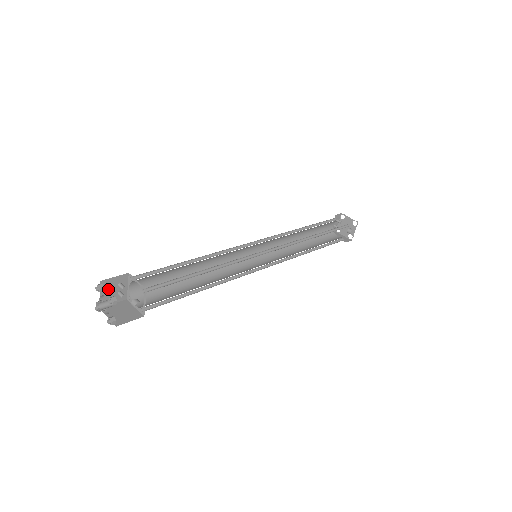
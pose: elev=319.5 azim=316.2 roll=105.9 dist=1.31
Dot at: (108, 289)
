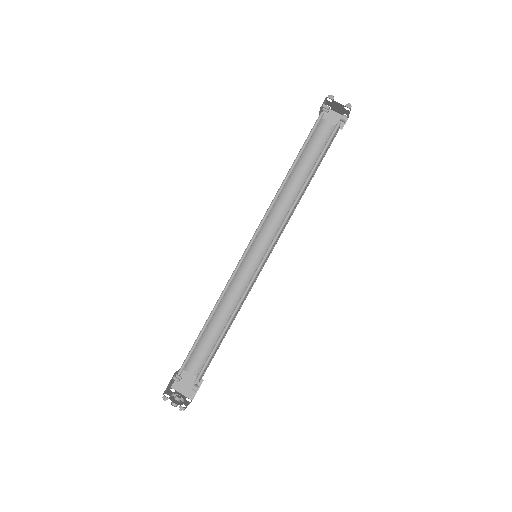
Dot at: (169, 385)
